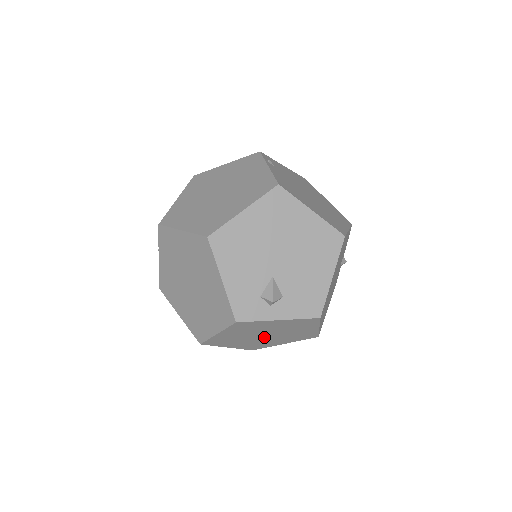
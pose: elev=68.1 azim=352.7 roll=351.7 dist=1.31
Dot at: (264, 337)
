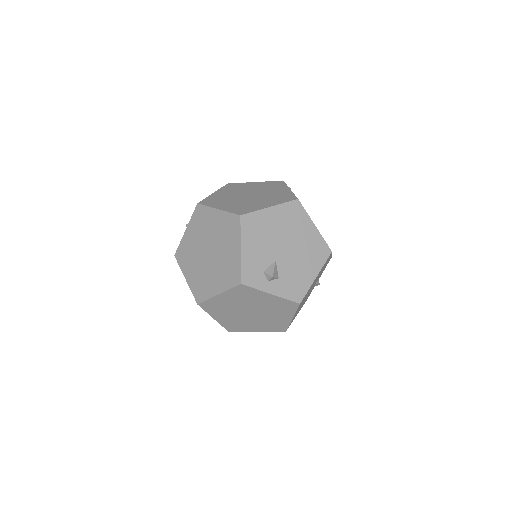
Dot at: (248, 315)
